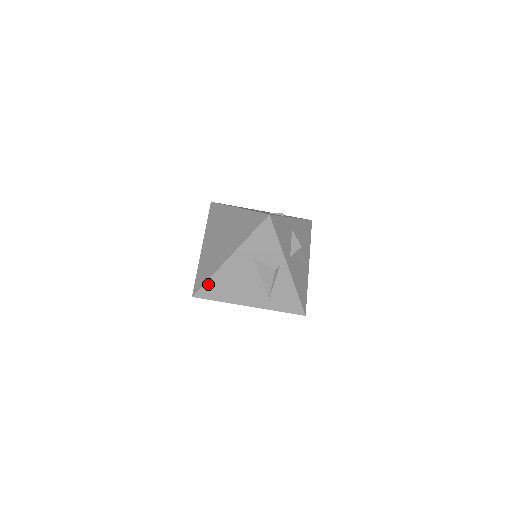
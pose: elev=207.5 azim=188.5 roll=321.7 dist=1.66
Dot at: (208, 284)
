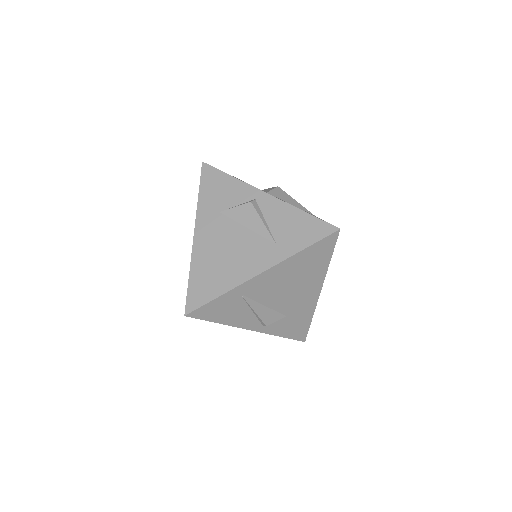
Dot at: (192, 283)
